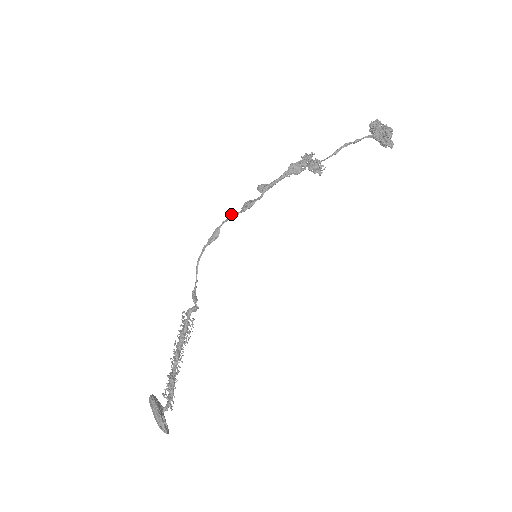
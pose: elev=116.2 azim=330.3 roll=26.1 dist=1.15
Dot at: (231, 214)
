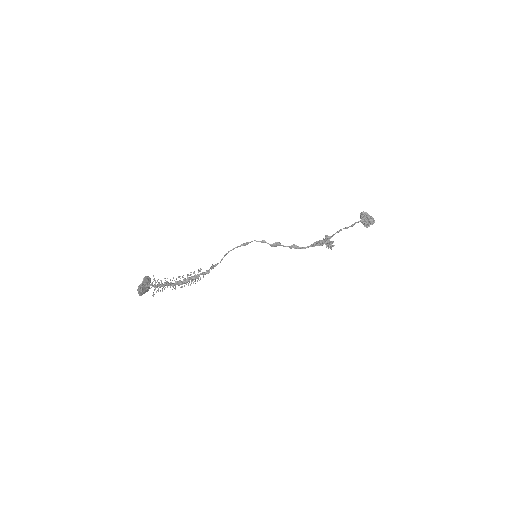
Dot at: (262, 241)
